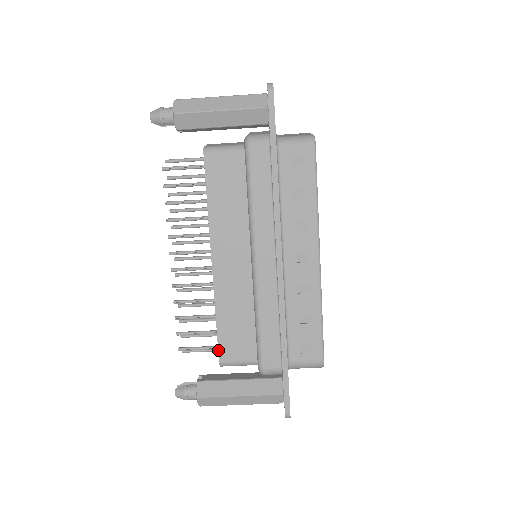
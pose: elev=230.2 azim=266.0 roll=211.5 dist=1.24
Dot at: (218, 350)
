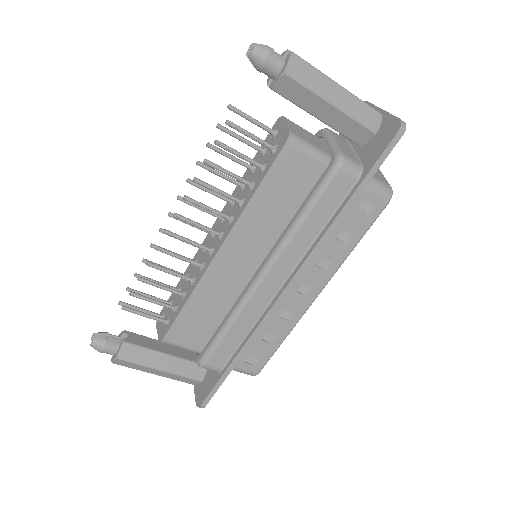
Dot at: (169, 329)
